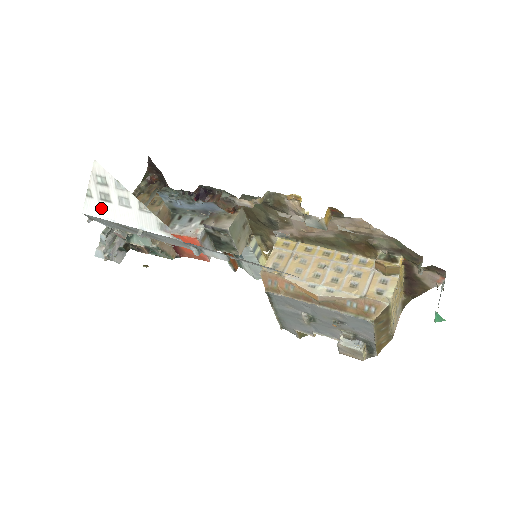
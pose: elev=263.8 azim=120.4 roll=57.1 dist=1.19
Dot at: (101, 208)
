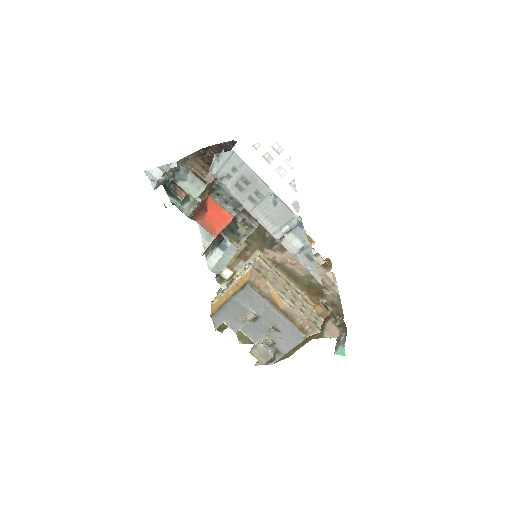
Dot at: (256, 160)
